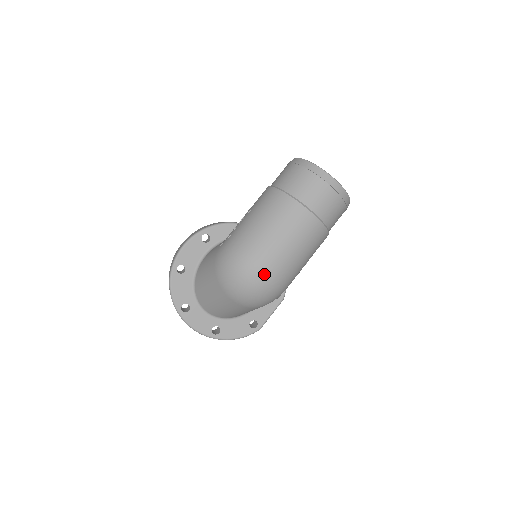
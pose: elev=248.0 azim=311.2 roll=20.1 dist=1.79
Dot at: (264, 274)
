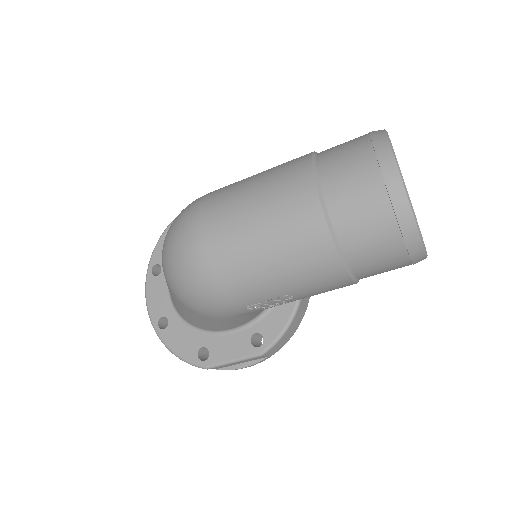
Dot at: (194, 241)
